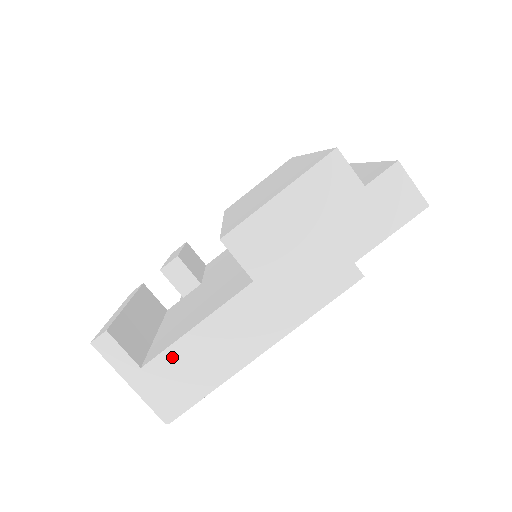
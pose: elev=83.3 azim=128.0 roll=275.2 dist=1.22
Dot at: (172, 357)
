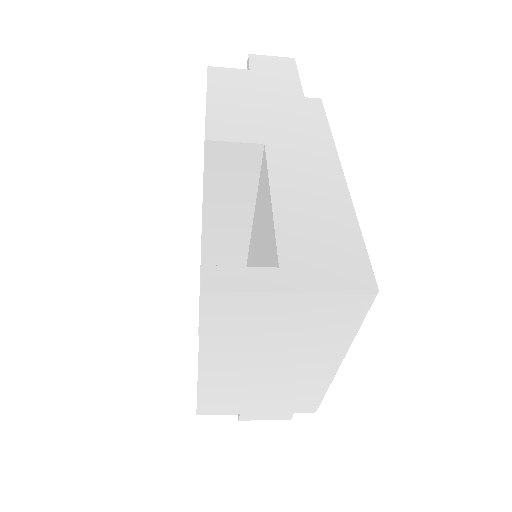
Dot at: (290, 235)
